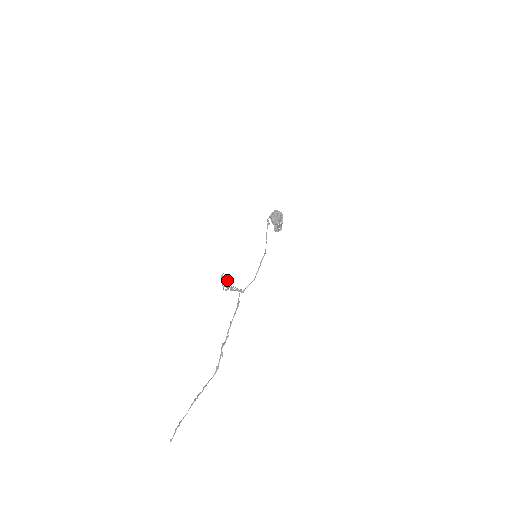
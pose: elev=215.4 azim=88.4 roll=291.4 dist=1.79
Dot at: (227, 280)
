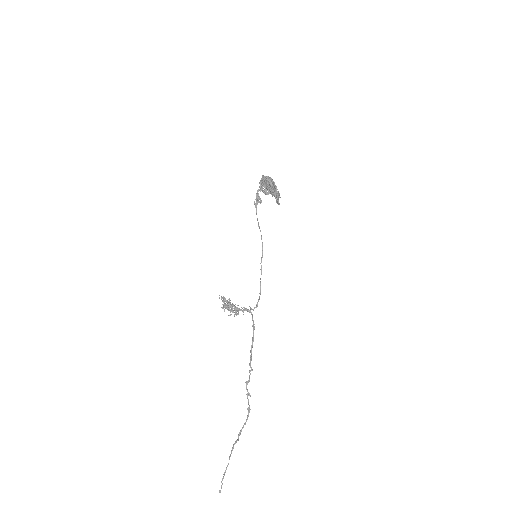
Dot at: (224, 306)
